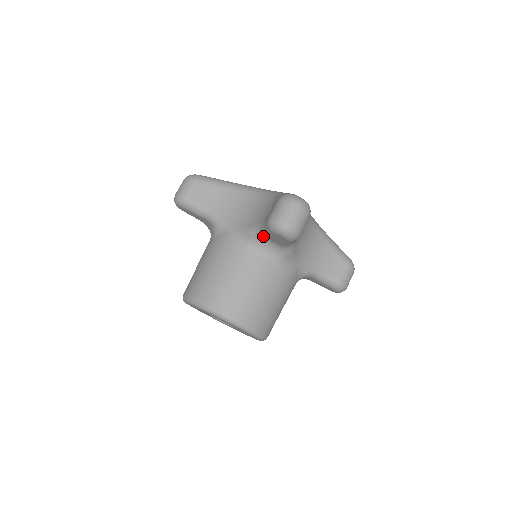
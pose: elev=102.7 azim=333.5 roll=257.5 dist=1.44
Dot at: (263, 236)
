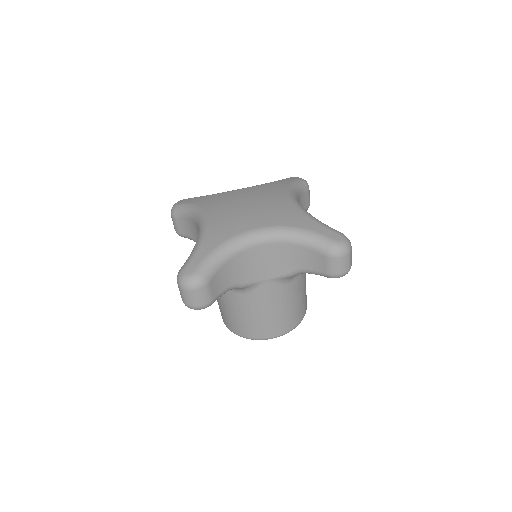
Dot at: occluded
